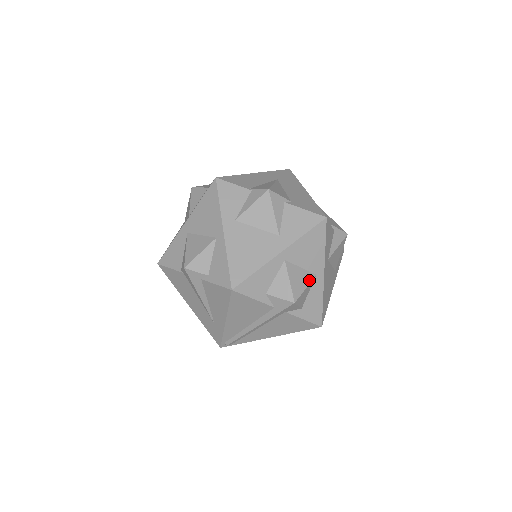
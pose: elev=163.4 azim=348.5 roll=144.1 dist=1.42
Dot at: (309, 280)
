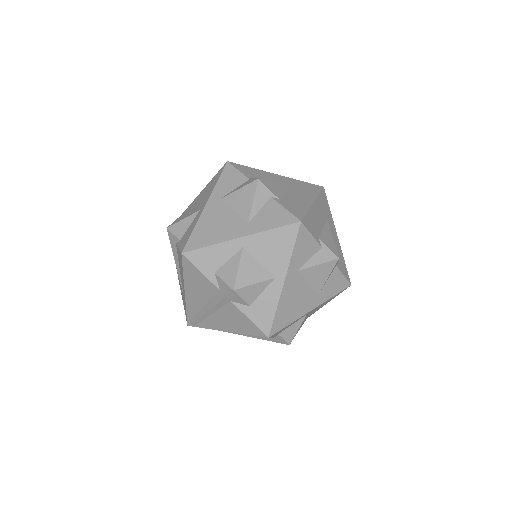
Dot at: (263, 278)
